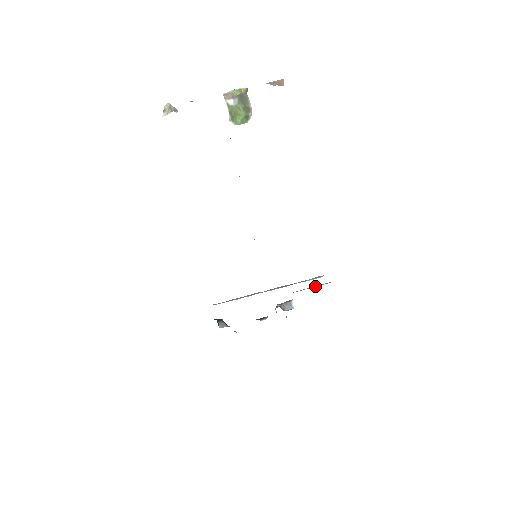
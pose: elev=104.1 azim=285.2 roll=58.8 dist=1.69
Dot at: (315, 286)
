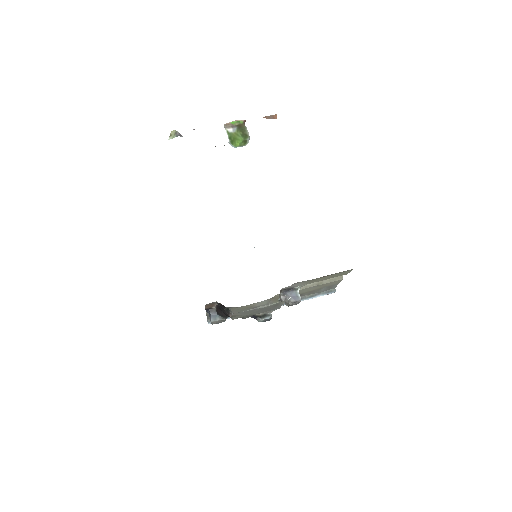
Dot at: (324, 282)
